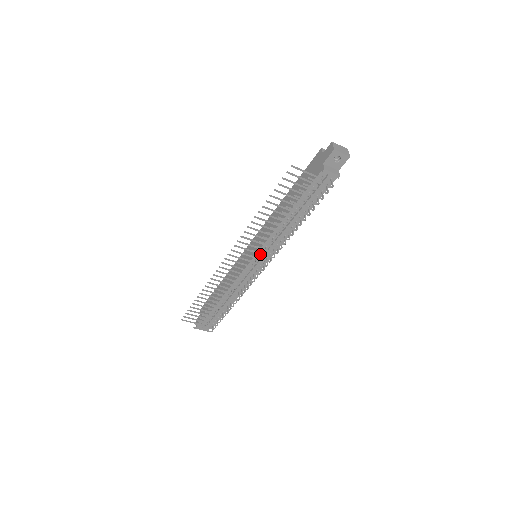
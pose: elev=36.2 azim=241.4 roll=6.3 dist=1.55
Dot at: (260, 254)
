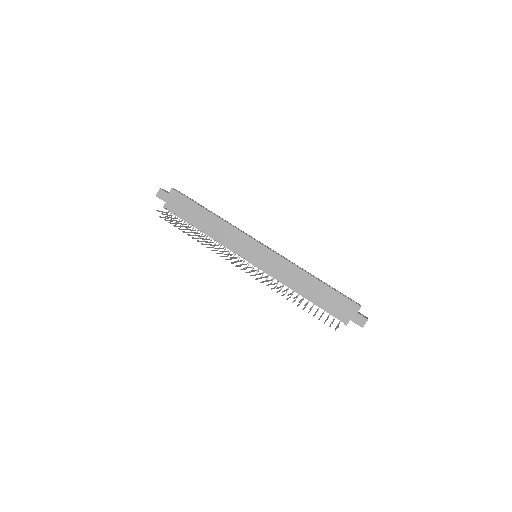
Dot at: occluded
